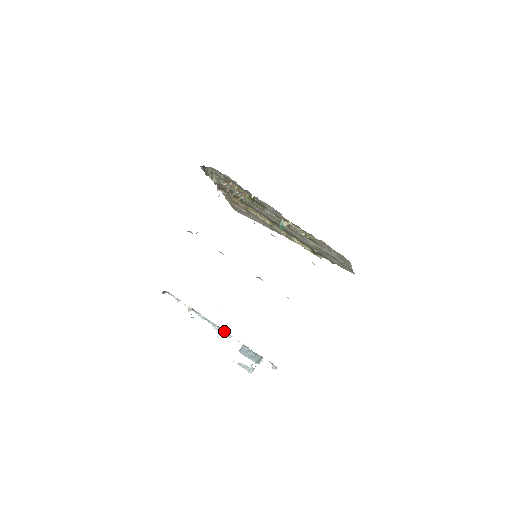
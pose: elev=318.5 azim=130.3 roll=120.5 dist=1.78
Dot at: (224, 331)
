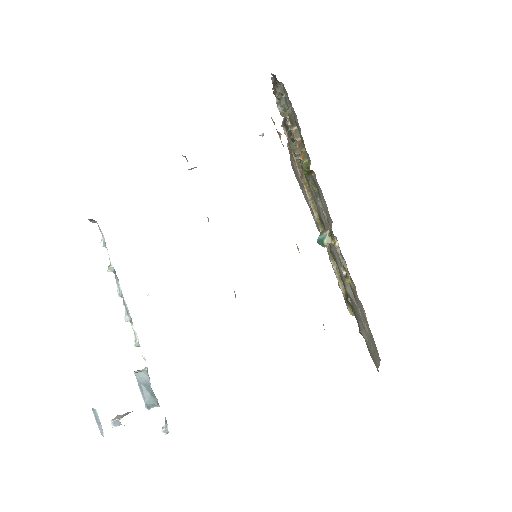
Dot at: (135, 331)
